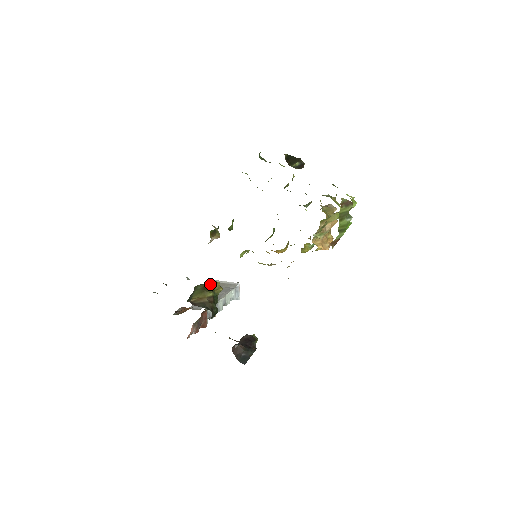
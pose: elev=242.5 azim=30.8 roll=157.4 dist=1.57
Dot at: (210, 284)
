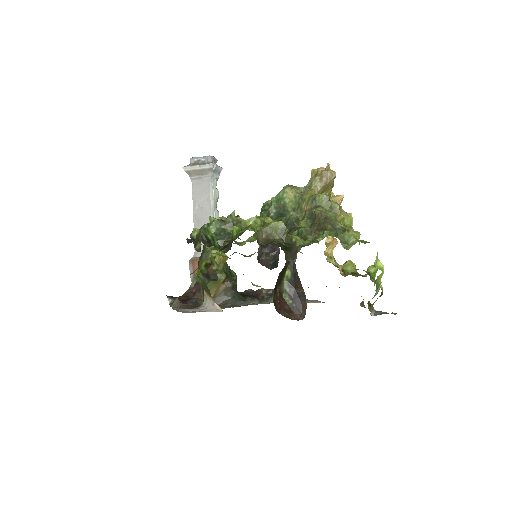
Dot at: occluded
